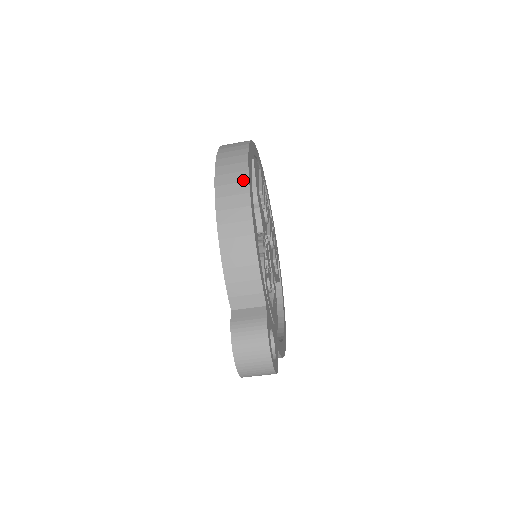
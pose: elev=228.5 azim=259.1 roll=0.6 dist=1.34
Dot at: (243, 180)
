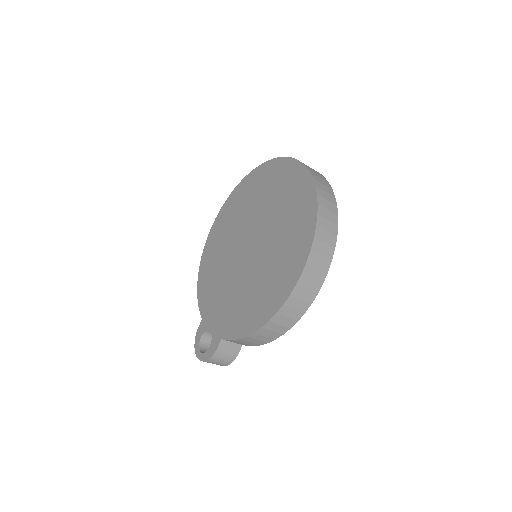
Dot at: (303, 310)
